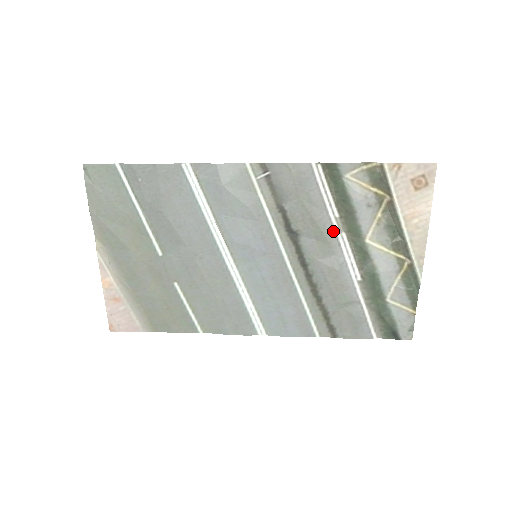
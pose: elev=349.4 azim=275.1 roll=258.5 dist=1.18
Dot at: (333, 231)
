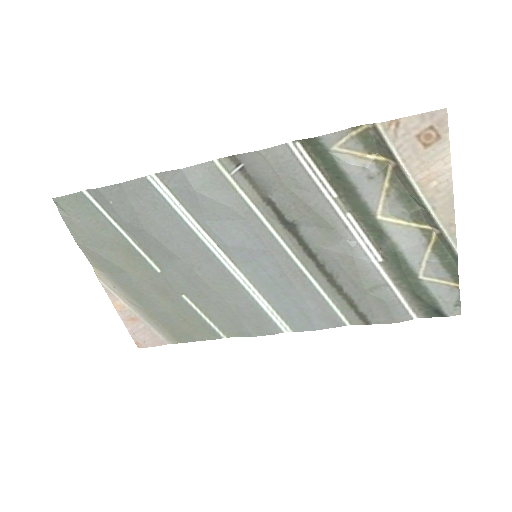
Dot at: (335, 214)
